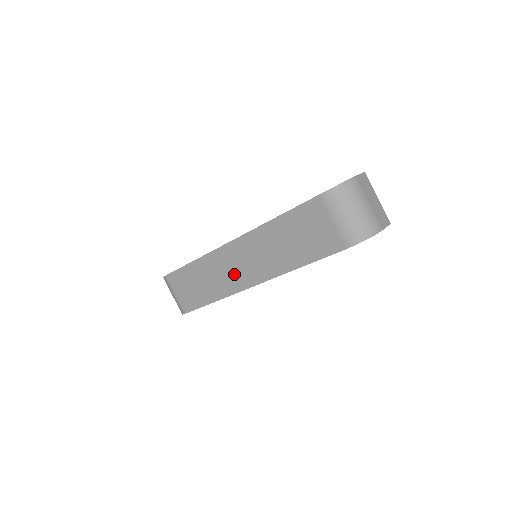
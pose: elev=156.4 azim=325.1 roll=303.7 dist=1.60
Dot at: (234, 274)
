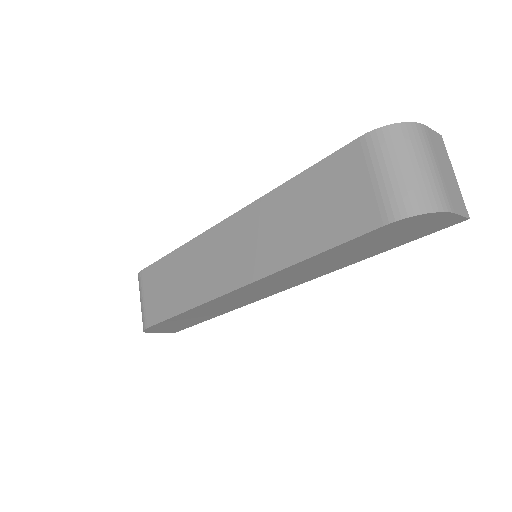
Dot at: (217, 269)
